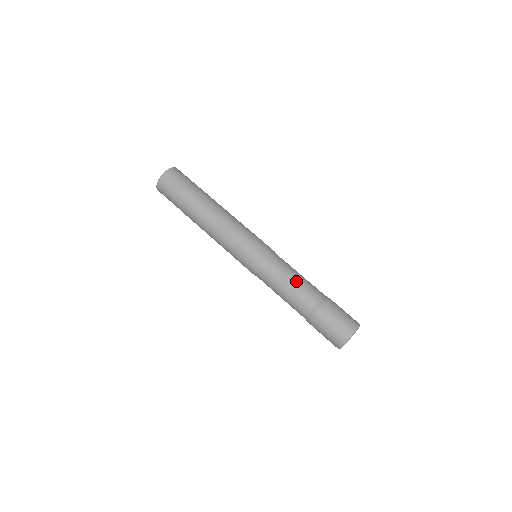
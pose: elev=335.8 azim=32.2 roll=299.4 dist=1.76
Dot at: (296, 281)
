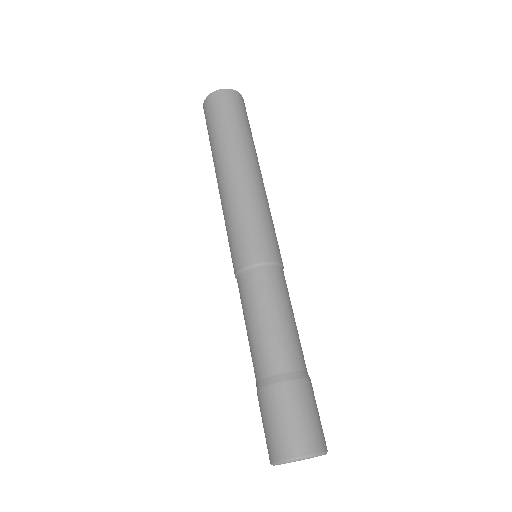
Dot at: (261, 325)
